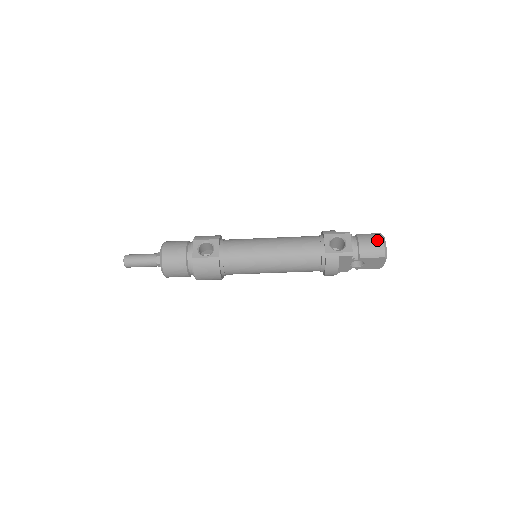
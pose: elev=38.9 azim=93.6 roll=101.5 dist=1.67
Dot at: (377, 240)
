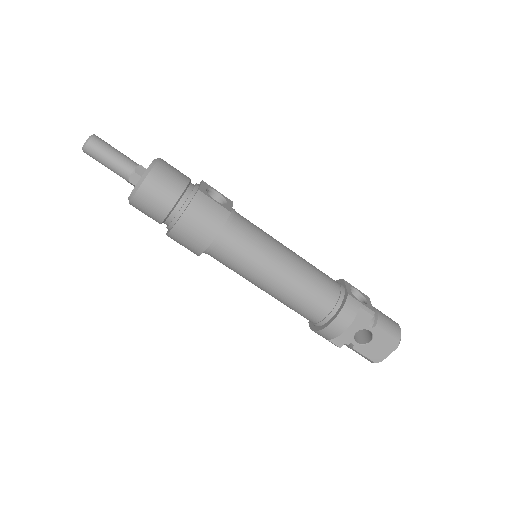
Dot at: (394, 321)
